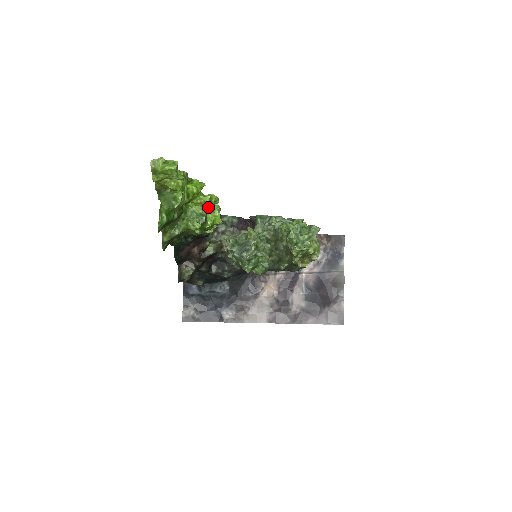
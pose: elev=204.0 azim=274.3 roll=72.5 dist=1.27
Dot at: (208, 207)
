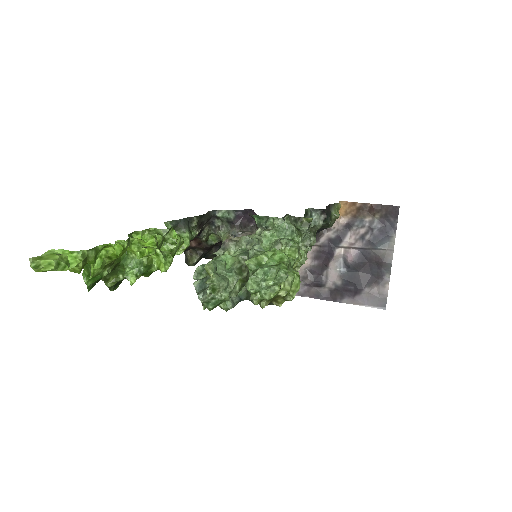
Dot at: occluded
